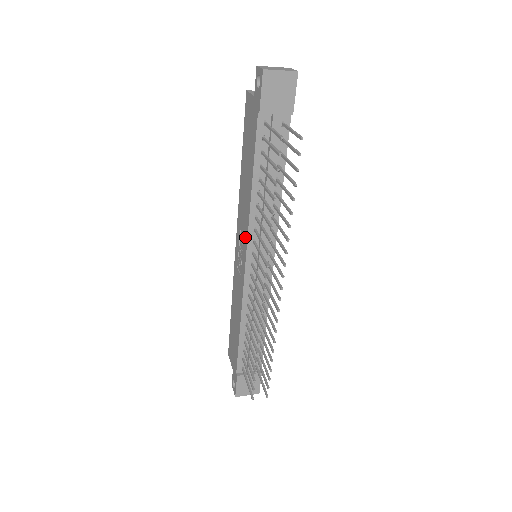
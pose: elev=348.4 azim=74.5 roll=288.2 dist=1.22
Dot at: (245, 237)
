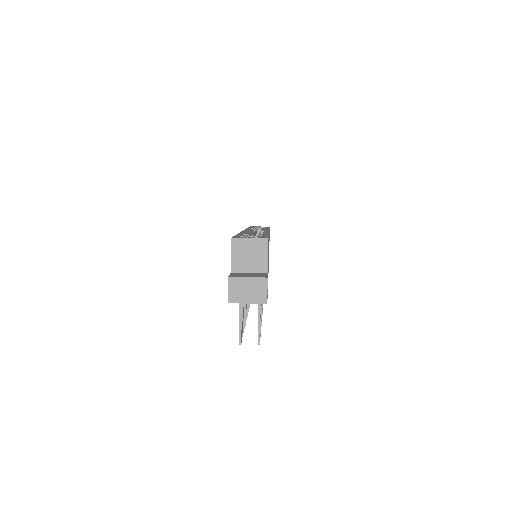
Dot at: occluded
